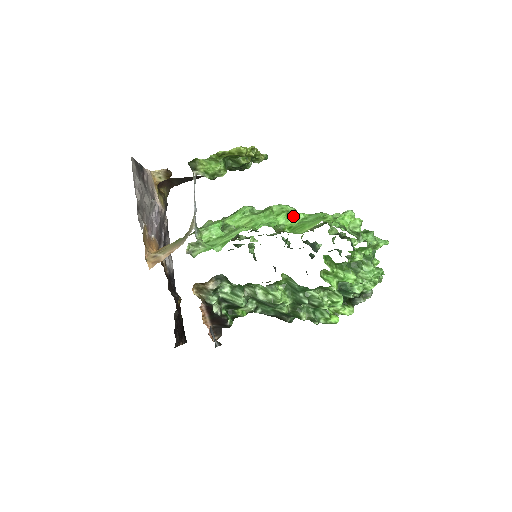
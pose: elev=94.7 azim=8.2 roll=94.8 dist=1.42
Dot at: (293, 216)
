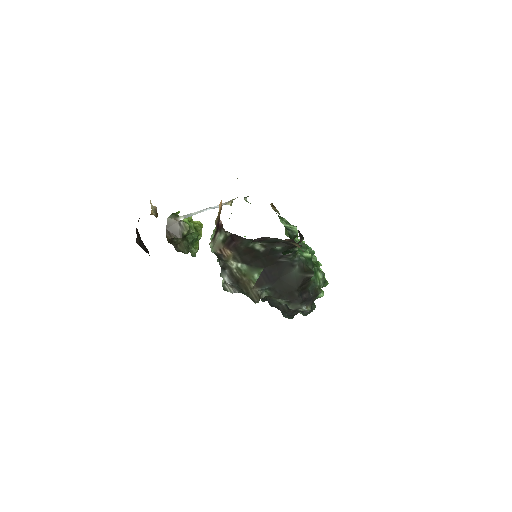
Dot at: occluded
